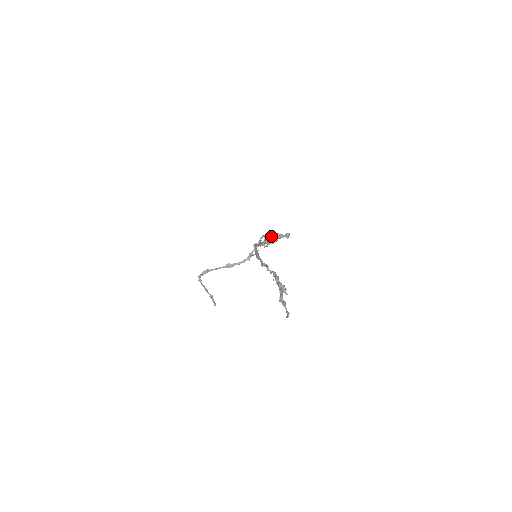
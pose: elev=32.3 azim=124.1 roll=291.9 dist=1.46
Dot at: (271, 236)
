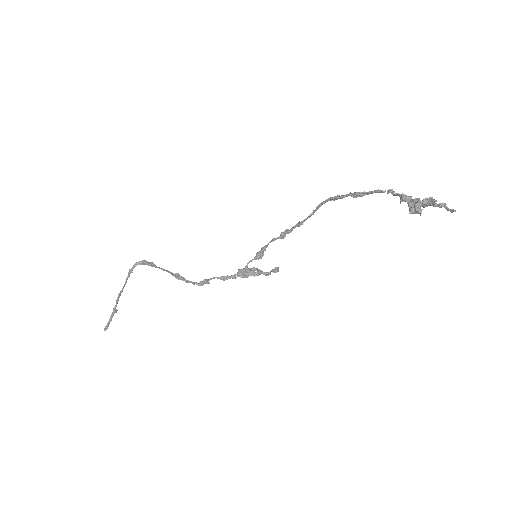
Dot at: occluded
